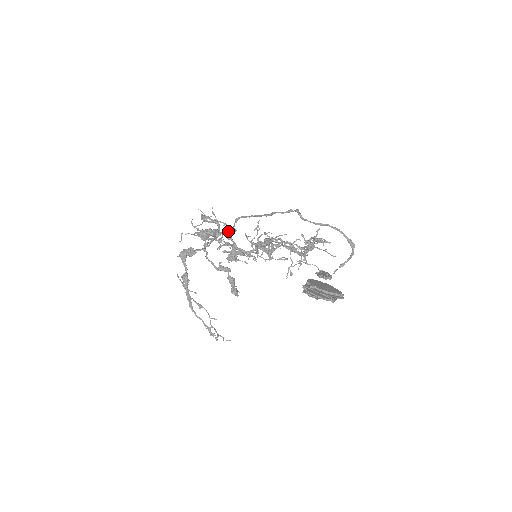
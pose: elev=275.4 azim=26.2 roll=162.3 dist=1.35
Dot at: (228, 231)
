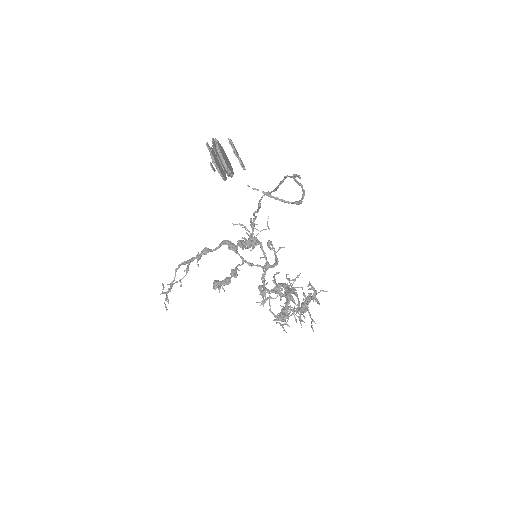
Dot at: (273, 265)
